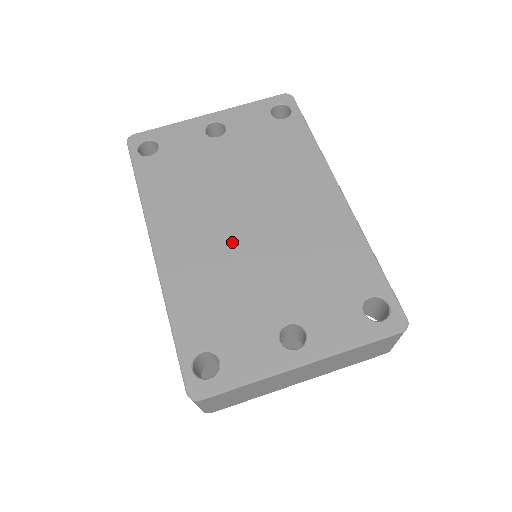
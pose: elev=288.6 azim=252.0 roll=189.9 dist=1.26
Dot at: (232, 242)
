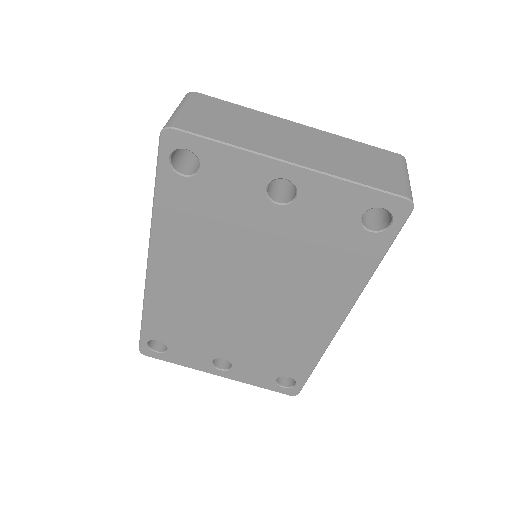
Dot at: (219, 302)
